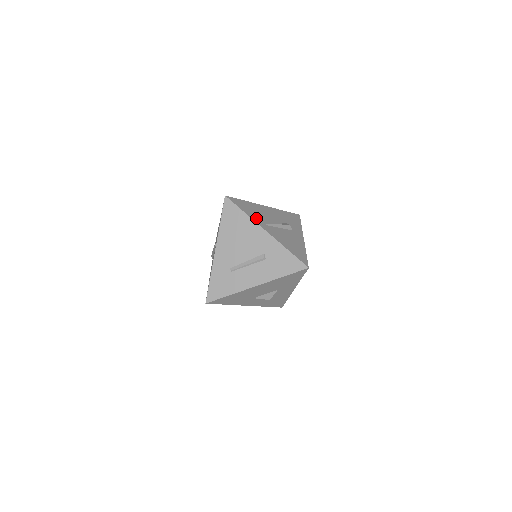
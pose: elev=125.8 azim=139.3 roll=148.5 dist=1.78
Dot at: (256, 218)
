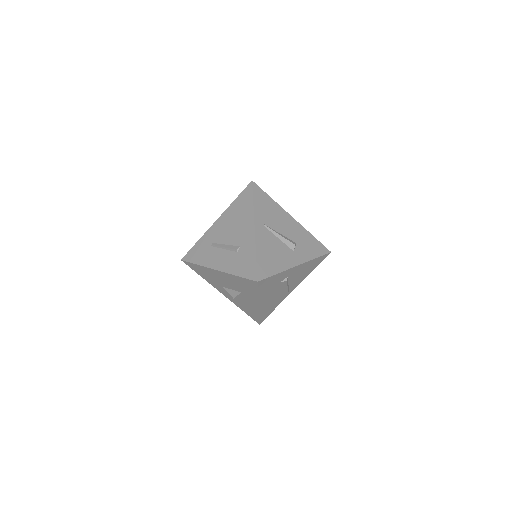
Dot at: (260, 214)
